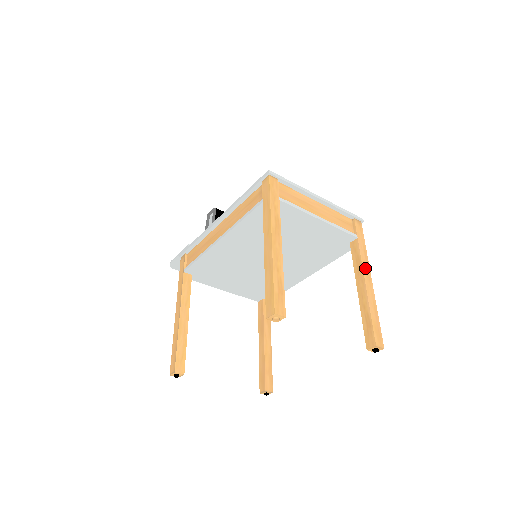
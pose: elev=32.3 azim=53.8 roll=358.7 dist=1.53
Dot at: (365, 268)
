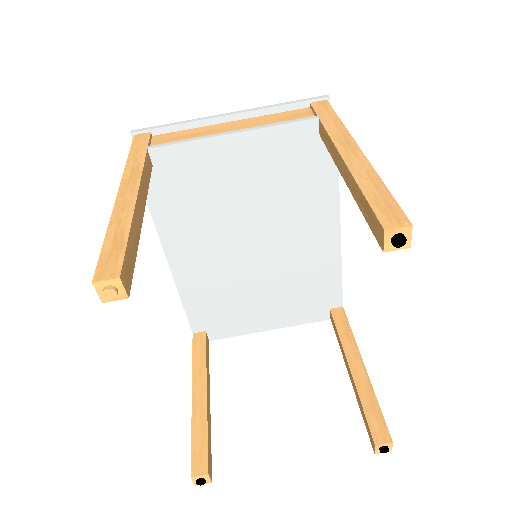
Dot at: (340, 141)
